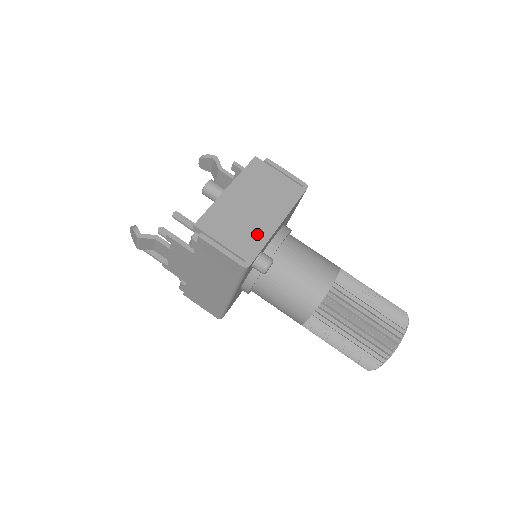
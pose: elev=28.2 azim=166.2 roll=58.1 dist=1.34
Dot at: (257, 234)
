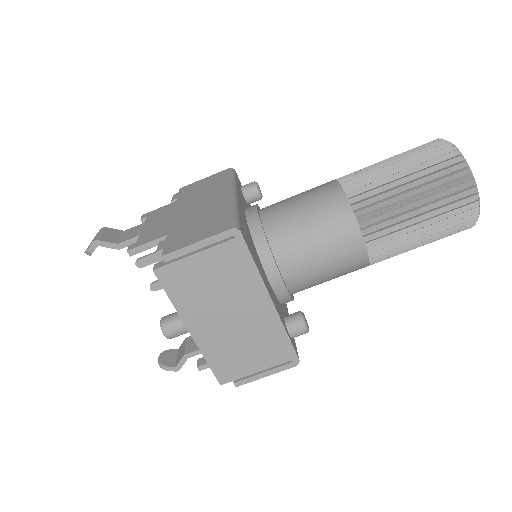
Dot at: (268, 333)
